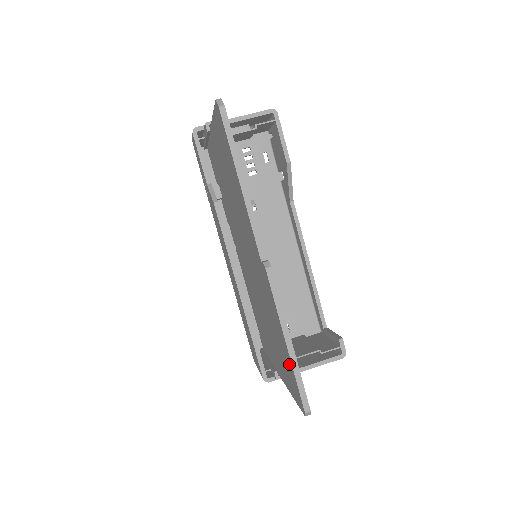
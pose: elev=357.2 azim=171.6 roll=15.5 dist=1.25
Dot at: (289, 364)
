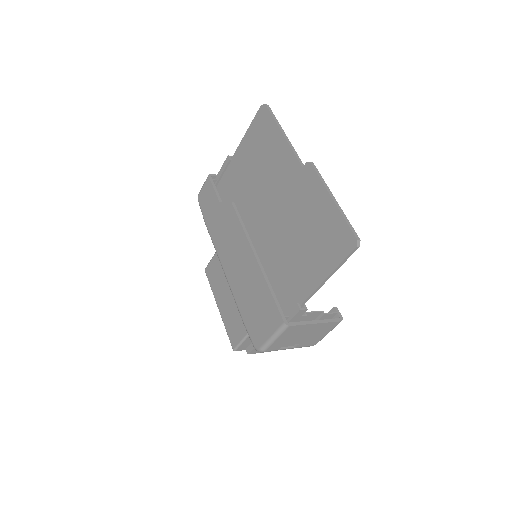
Dot at: (334, 221)
